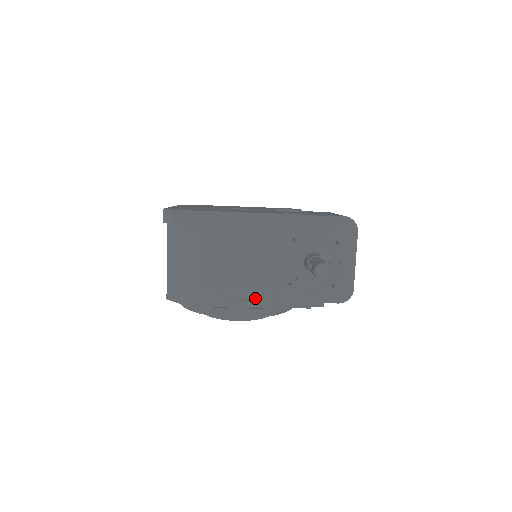
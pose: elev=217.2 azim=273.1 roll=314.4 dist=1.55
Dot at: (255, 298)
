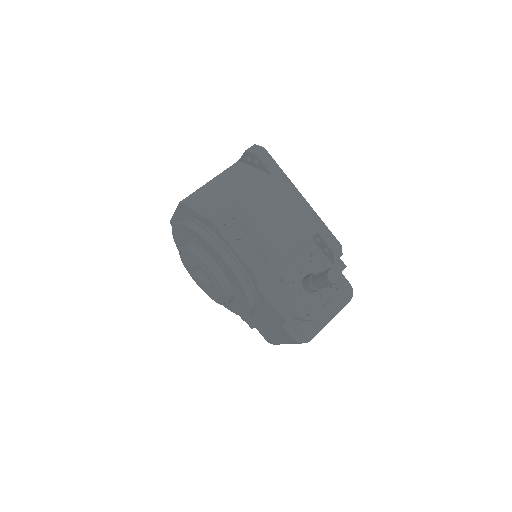
Dot at: (256, 257)
